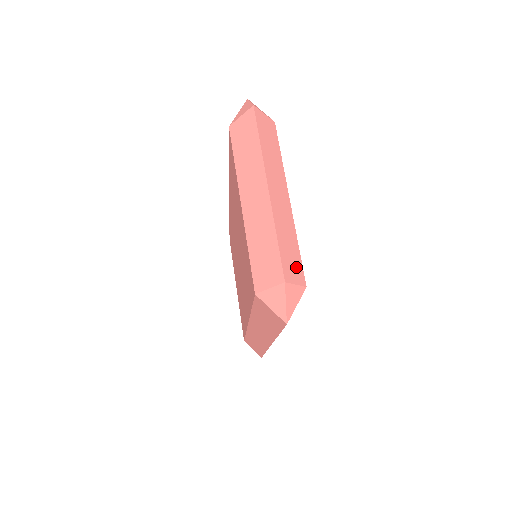
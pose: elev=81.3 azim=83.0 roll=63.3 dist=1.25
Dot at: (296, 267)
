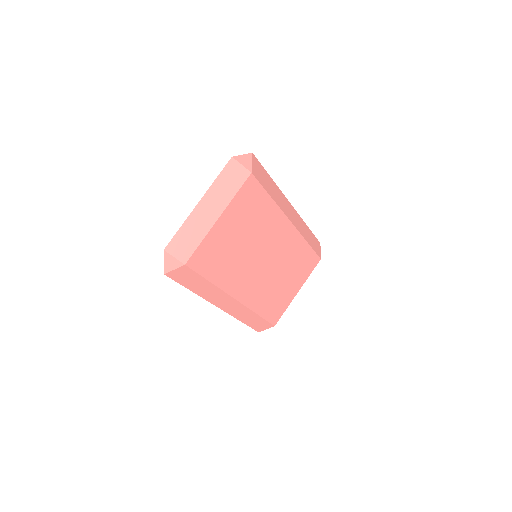
Dot at: (185, 250)
